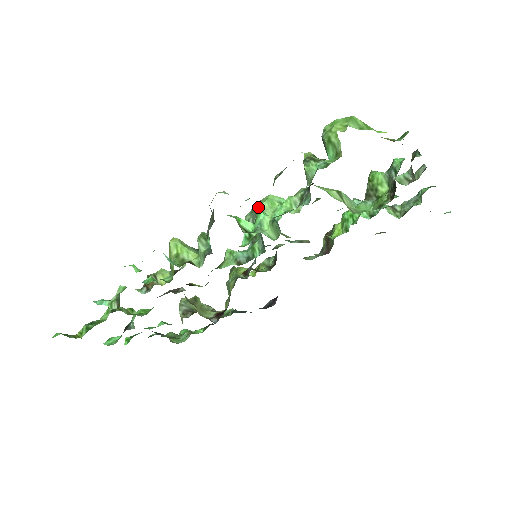
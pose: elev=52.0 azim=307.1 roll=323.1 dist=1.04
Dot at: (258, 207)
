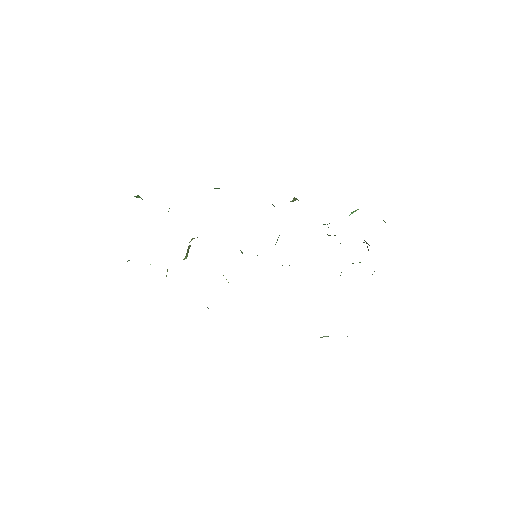
Dot at: occluded
